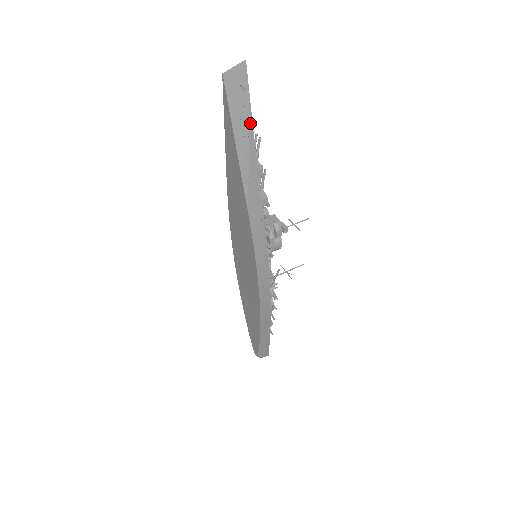
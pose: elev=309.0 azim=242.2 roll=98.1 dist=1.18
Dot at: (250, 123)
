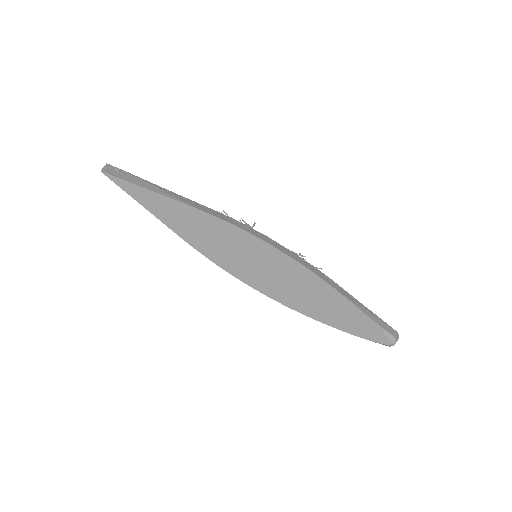
Dot at: (141, 179)
